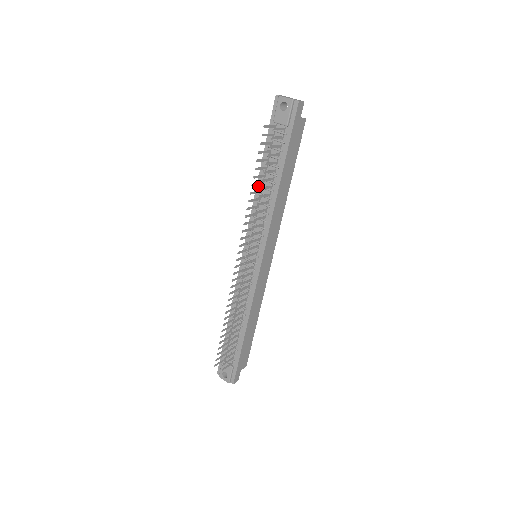
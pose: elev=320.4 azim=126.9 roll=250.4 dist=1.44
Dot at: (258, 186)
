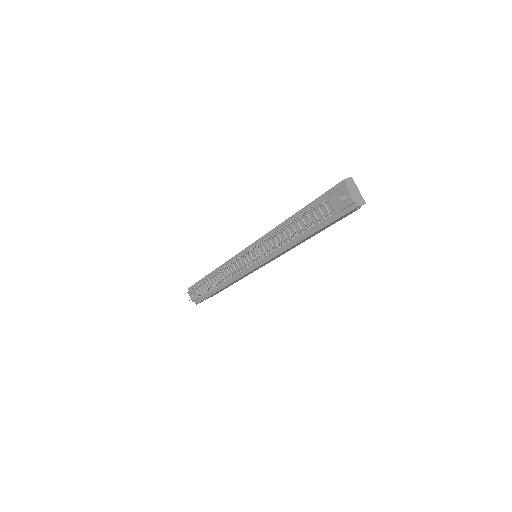
Dot at: (285, 223)
